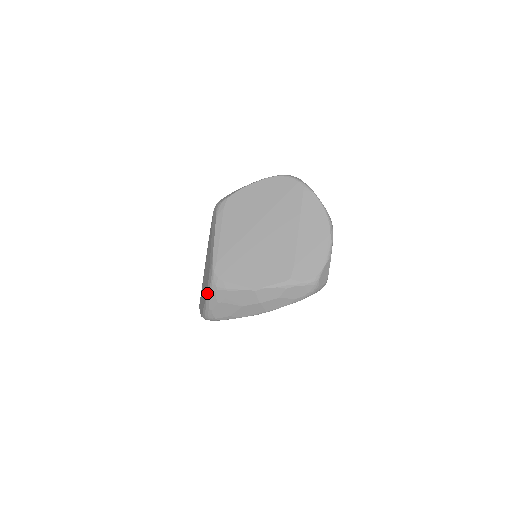
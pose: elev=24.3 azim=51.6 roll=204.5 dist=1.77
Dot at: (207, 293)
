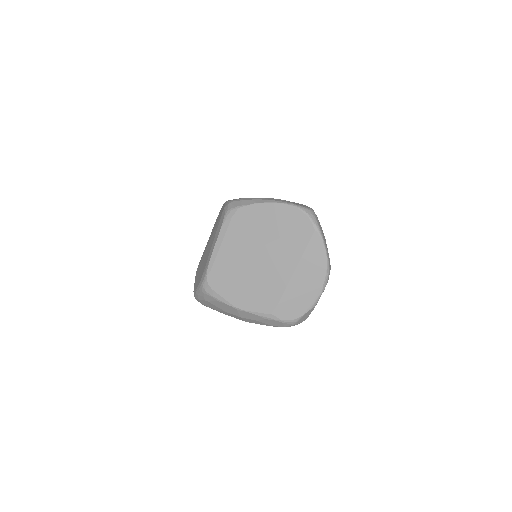
Dot at: (198, 288)
